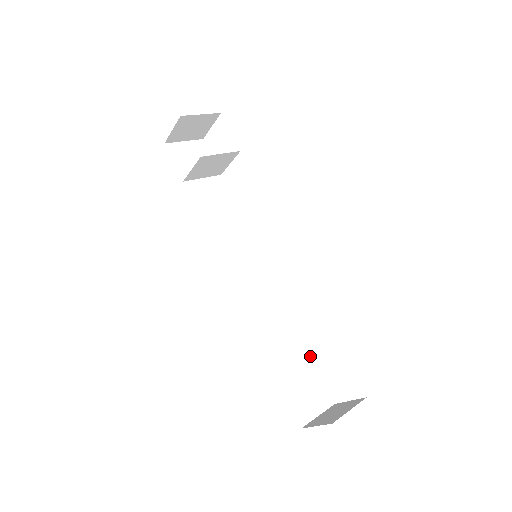
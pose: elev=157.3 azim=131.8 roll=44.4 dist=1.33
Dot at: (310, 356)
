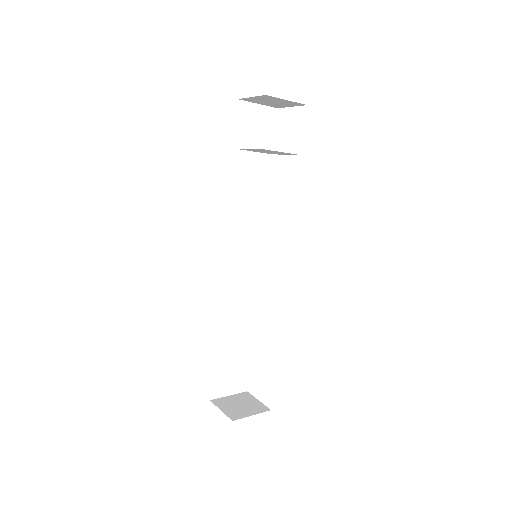
Dot at: (251, 348)
